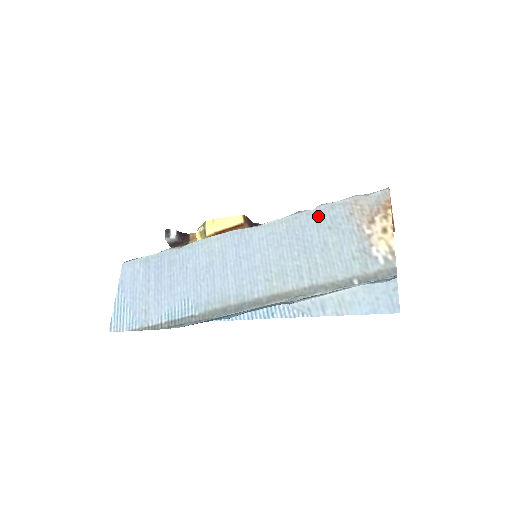
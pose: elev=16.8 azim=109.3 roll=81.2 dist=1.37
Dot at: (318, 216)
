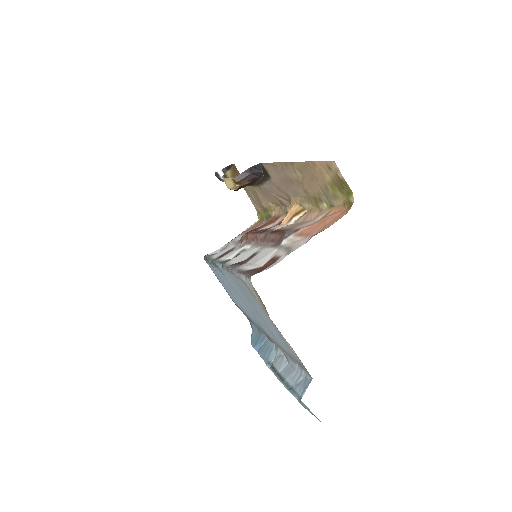
Dot at: (237, 282)
